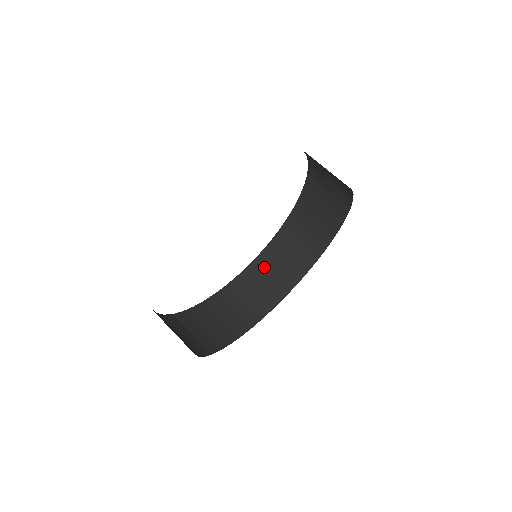
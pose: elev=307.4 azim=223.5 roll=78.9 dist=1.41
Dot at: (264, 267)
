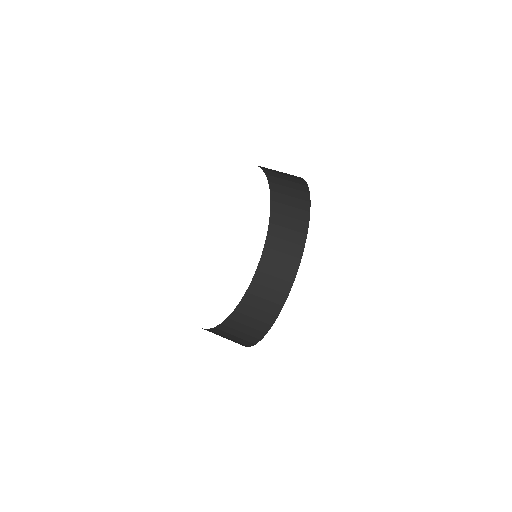
Dot at: (241, 318)
